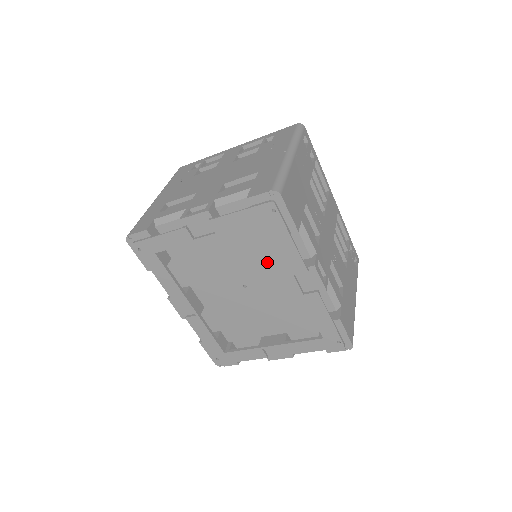
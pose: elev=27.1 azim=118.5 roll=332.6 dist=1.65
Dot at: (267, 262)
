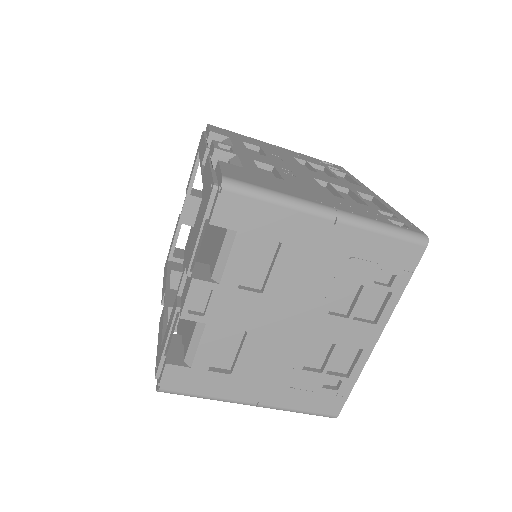
Dot at: occluded
